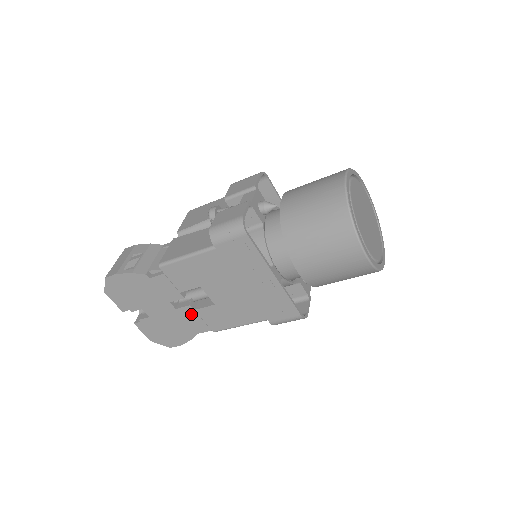
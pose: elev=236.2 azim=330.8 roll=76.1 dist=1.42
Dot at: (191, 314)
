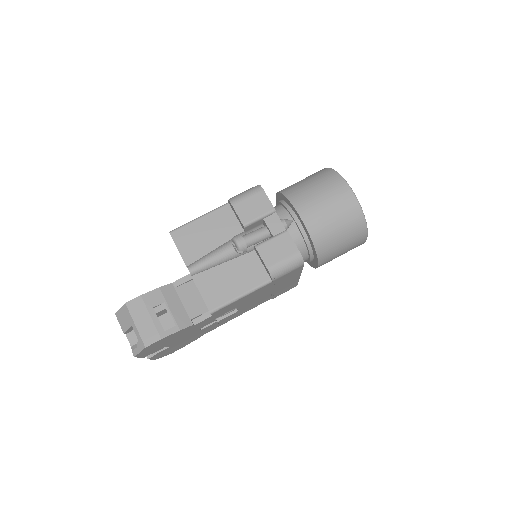
Dot at: (212, 326)
